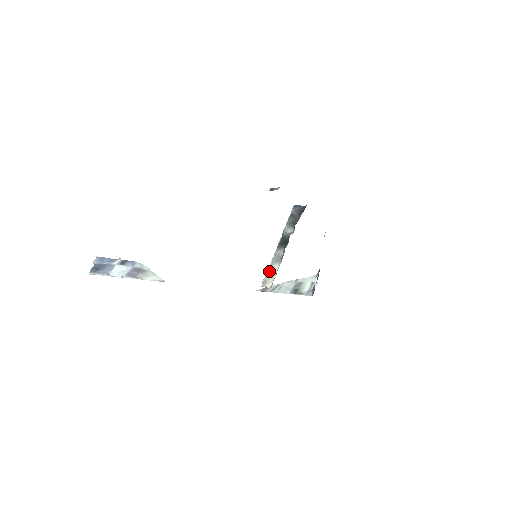
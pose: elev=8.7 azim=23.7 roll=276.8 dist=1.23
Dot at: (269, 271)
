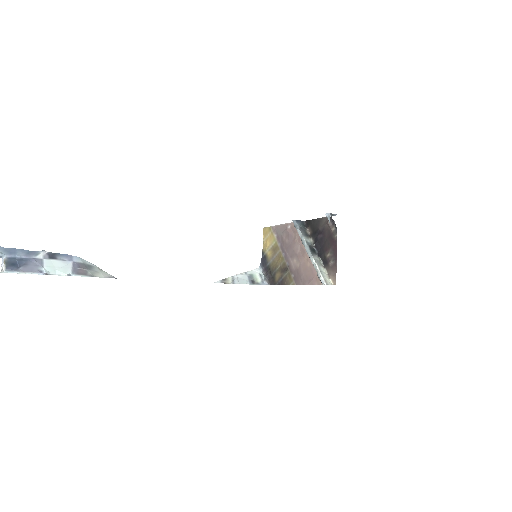
Dot at: (322, 273)
